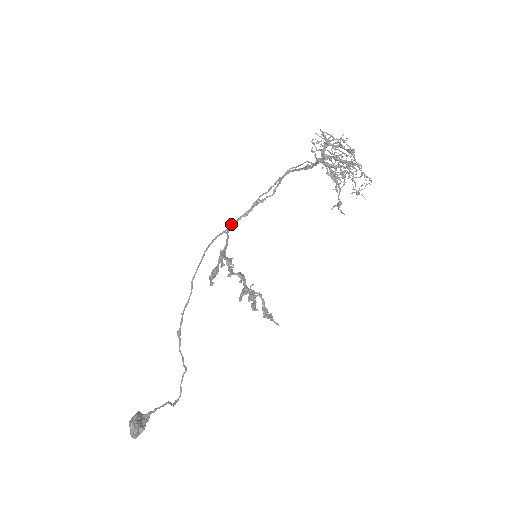
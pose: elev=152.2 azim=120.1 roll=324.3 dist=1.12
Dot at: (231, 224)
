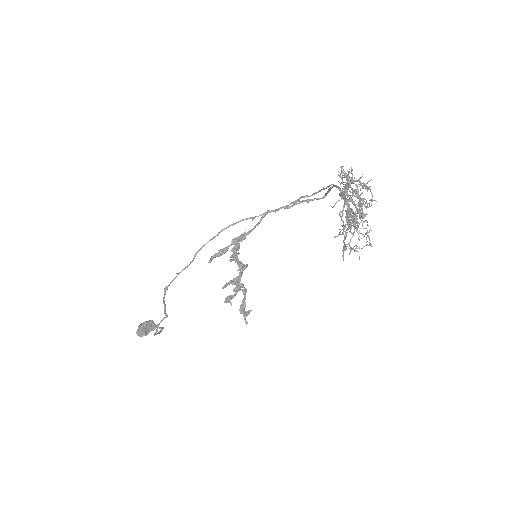
Dot at: (265, 212)
